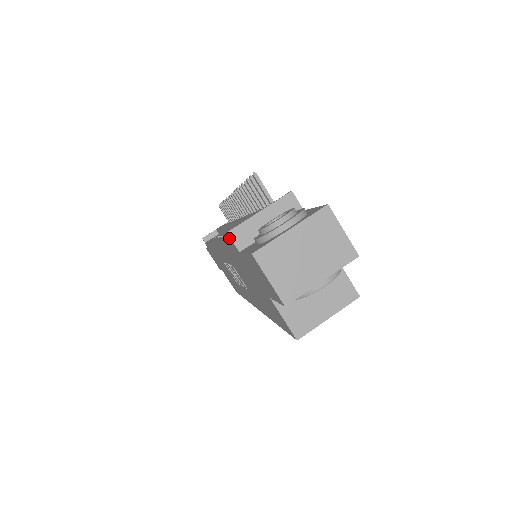
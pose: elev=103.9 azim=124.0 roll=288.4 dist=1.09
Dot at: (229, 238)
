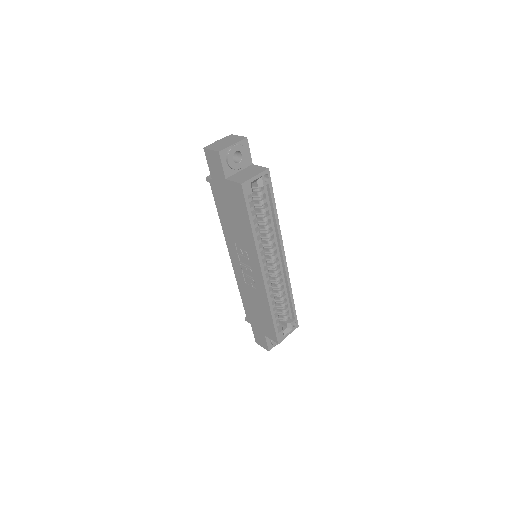
Dot at: (208, 181)
